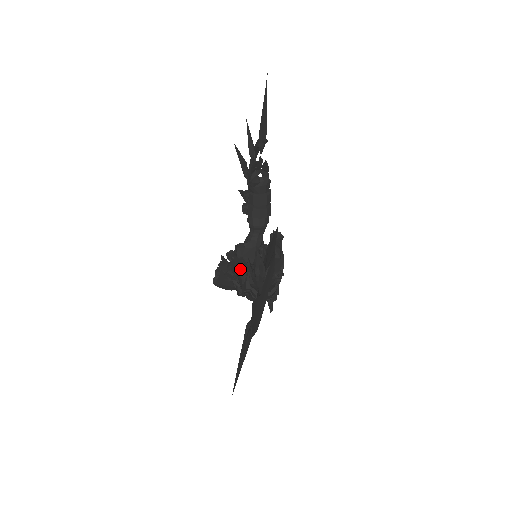
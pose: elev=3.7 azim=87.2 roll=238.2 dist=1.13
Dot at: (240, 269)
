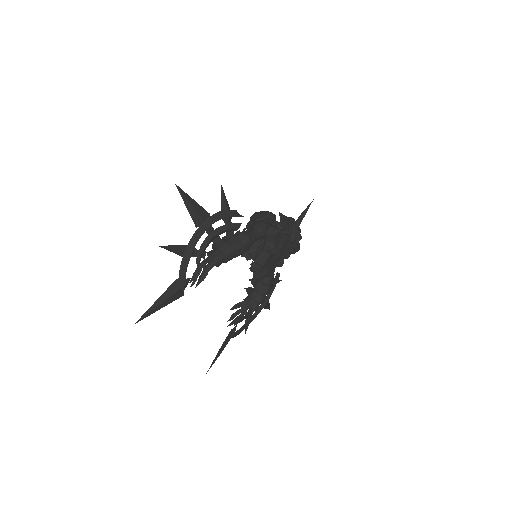
Dot at: occluded
